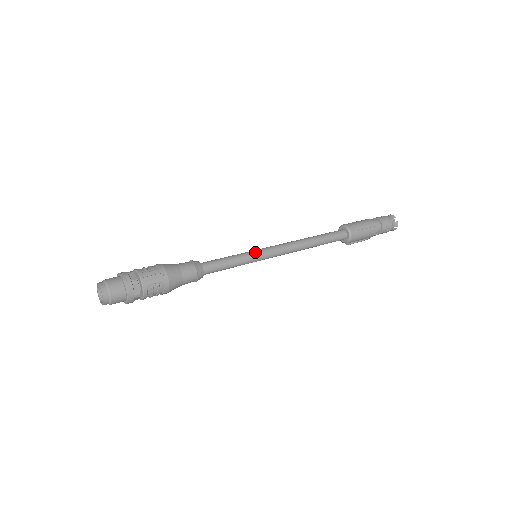
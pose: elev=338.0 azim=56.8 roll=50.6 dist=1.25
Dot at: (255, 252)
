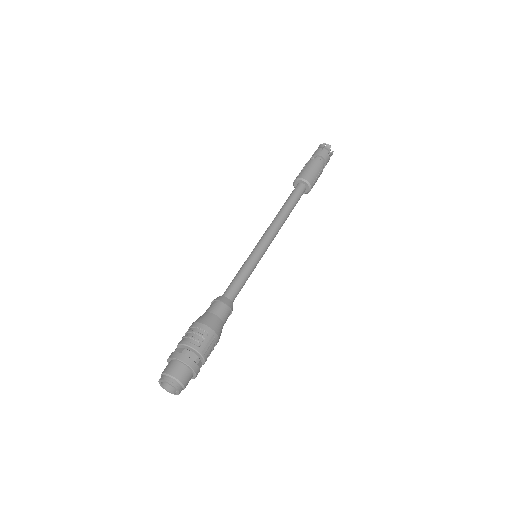
Dot at: (258, 255)
